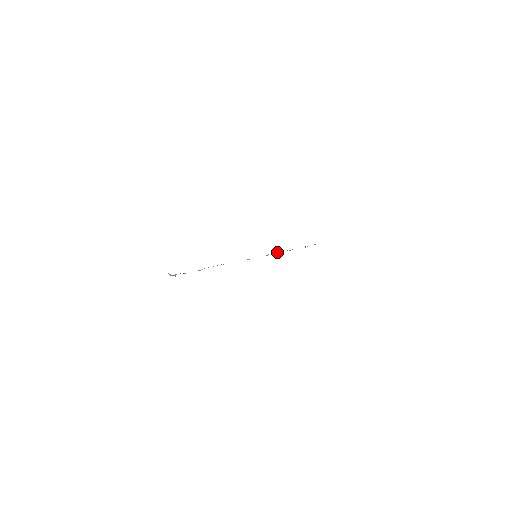
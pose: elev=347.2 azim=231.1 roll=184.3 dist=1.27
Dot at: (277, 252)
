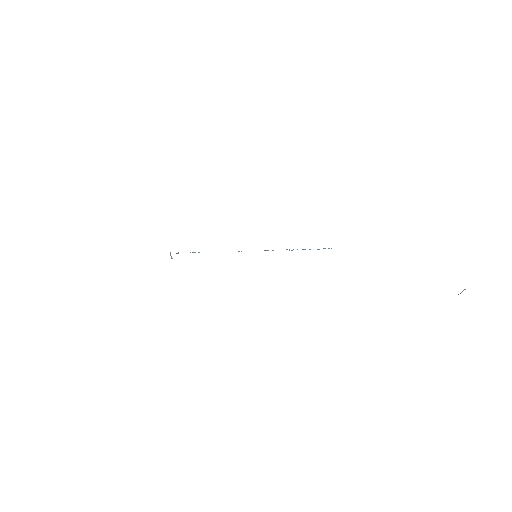
Dot at: occluded
